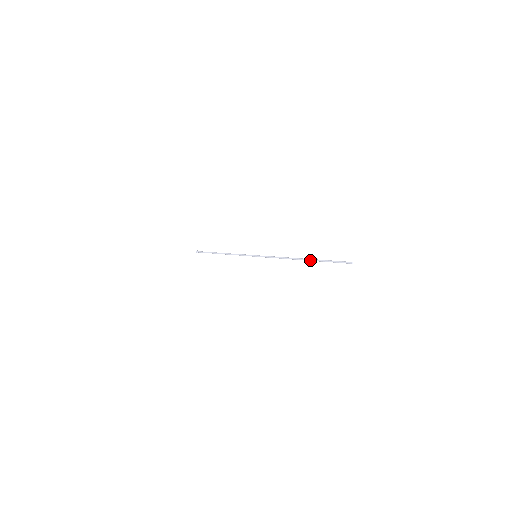
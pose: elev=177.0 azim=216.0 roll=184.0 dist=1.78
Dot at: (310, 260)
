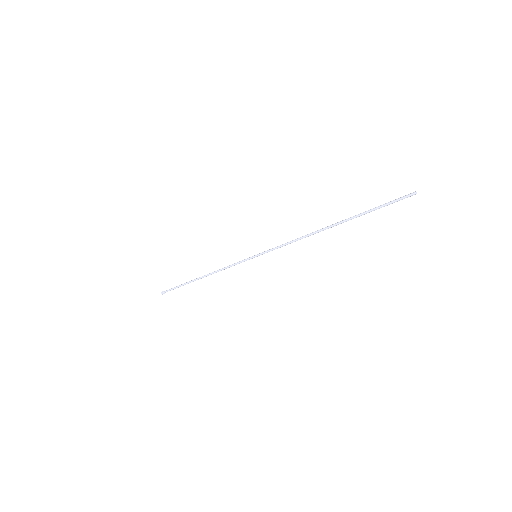
Dot at: (345, 221)
